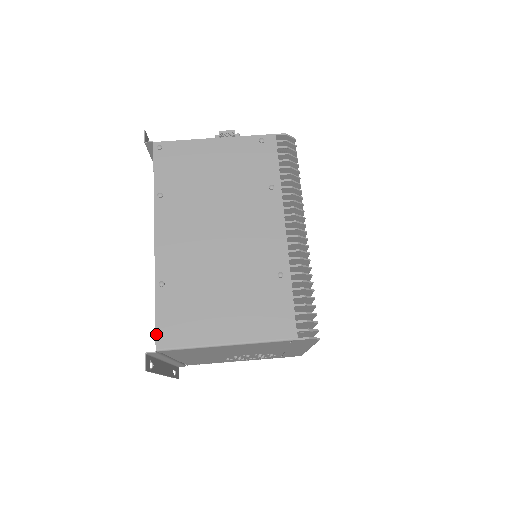
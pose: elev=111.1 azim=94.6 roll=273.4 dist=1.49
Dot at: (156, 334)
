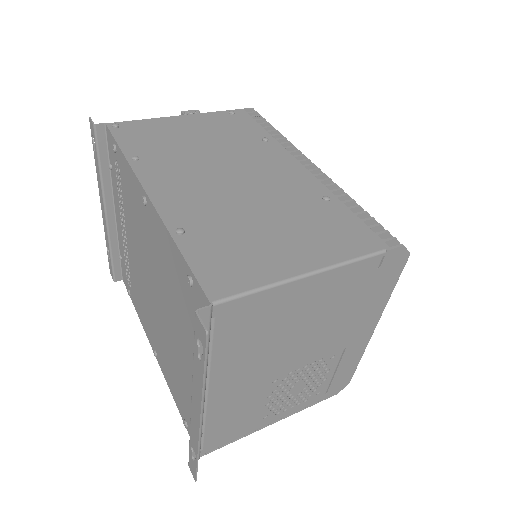
Dot at: (201, 284)
